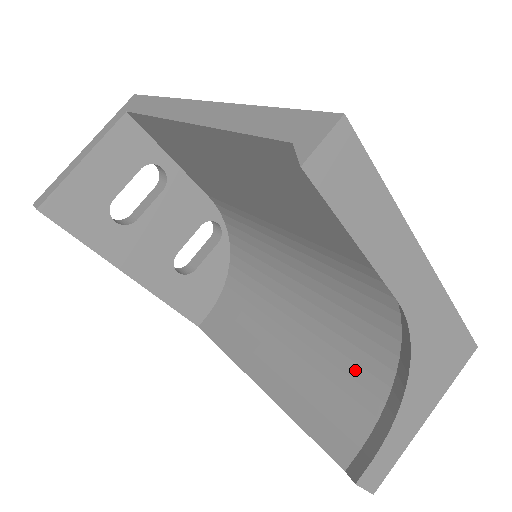
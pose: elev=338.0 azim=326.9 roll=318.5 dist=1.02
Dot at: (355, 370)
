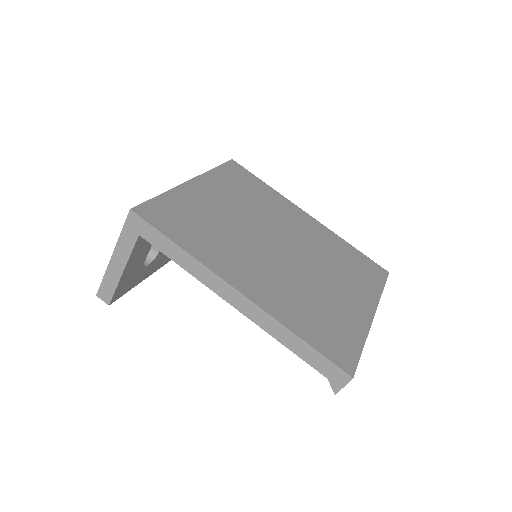
Dot at: occluded
